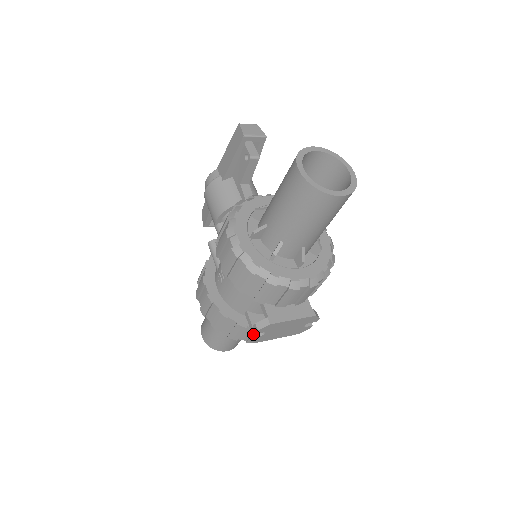
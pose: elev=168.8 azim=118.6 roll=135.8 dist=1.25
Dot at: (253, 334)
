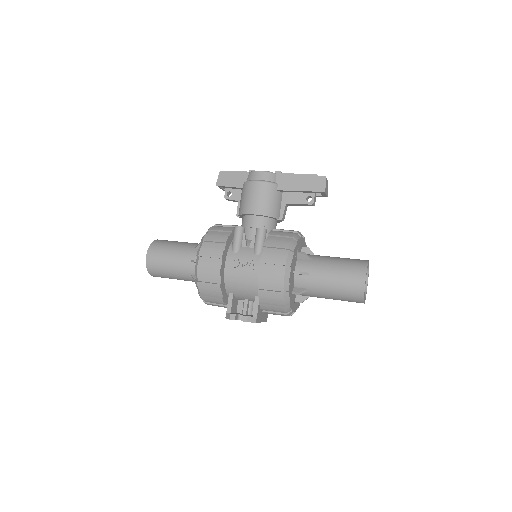
Dot at: (236, 317)
